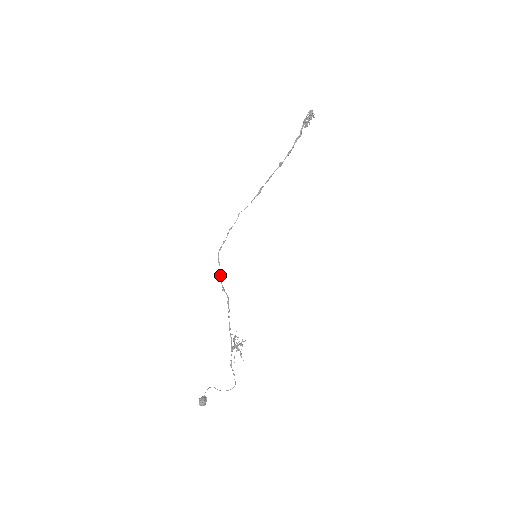
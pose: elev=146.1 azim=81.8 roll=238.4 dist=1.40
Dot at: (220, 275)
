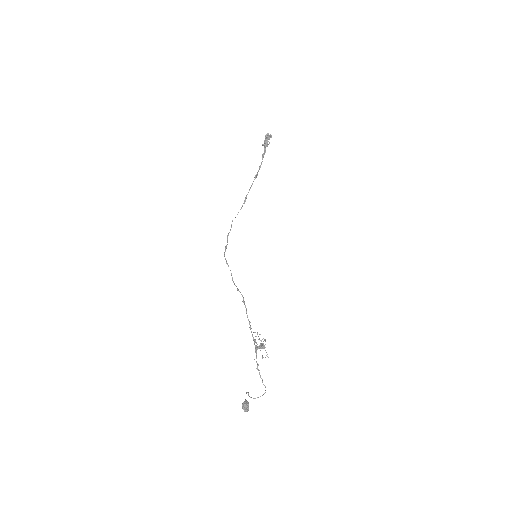
Dot at: occluded
